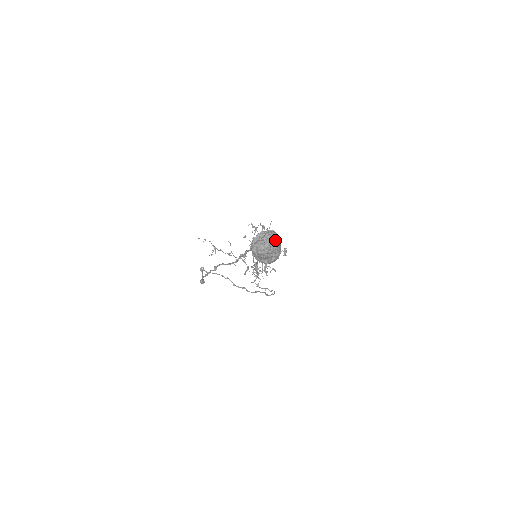
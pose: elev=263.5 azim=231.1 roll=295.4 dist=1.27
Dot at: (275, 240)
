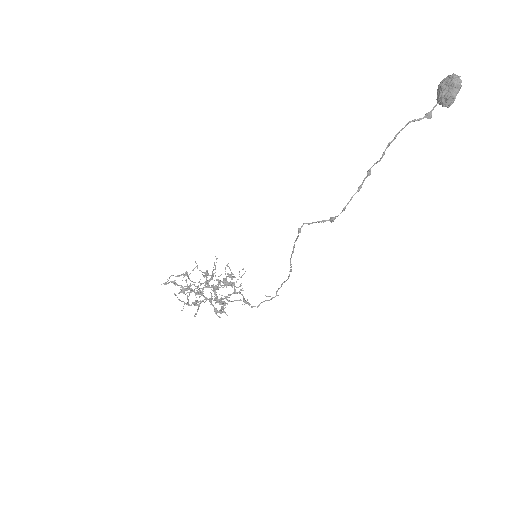
Dot at: occluded
